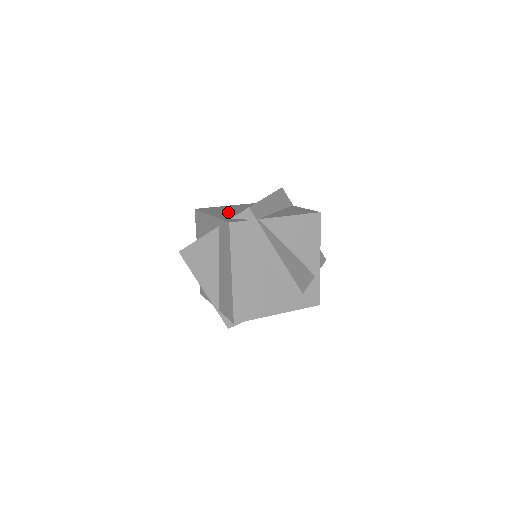
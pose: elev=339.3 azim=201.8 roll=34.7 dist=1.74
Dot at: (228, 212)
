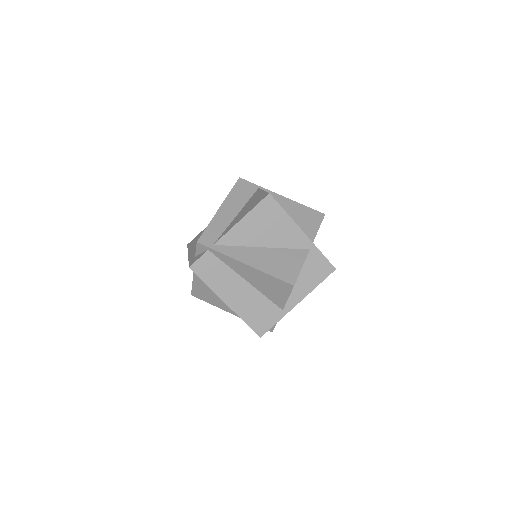
Dot at: occluded
